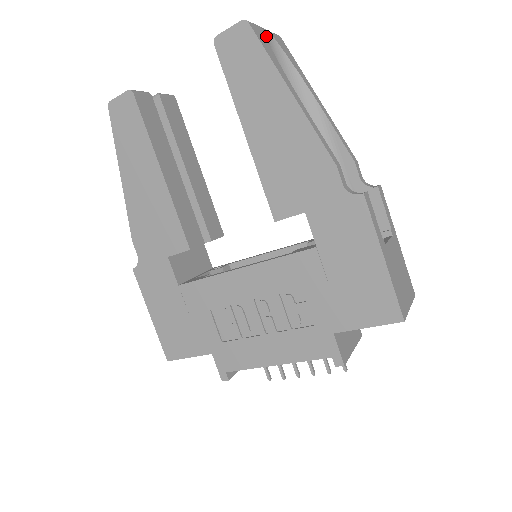
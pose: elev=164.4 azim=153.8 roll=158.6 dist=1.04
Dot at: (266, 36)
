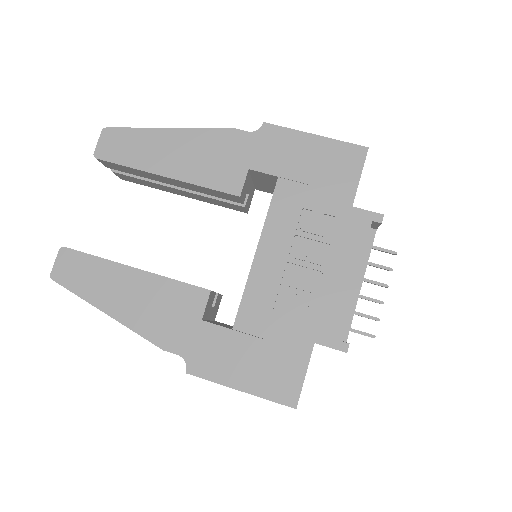
Dot at: occluded
